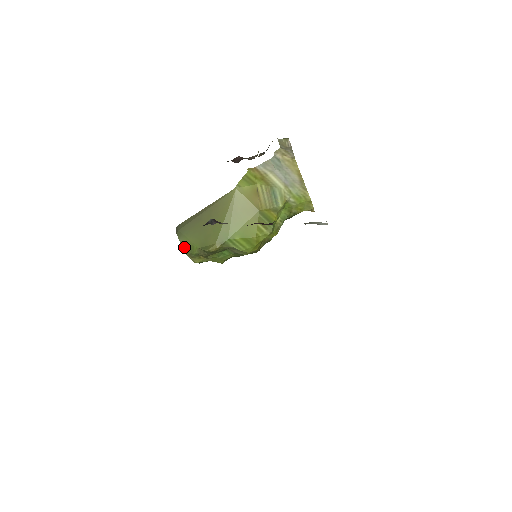
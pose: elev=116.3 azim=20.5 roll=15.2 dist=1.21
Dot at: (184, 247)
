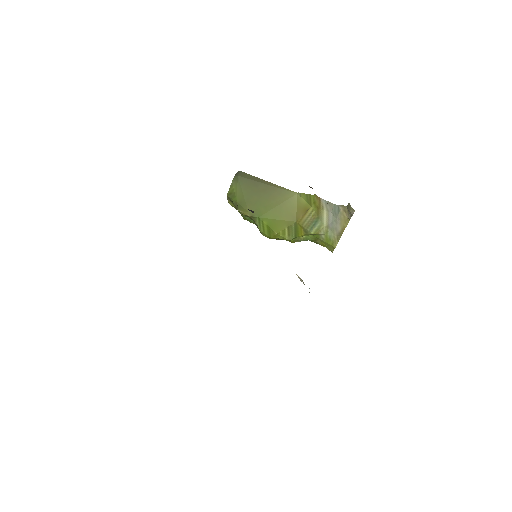
Dot at: (230, 189)
